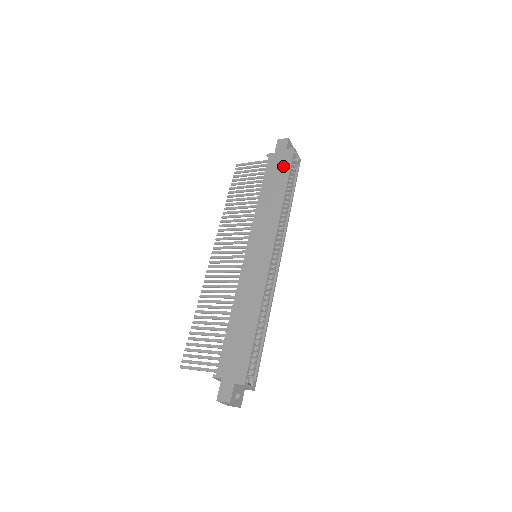
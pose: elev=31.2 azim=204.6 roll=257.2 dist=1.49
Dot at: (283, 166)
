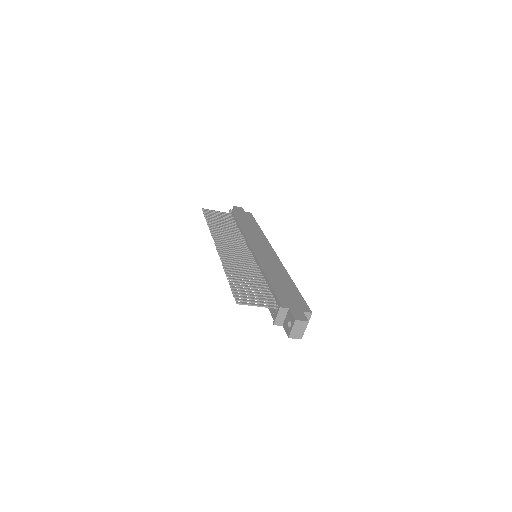
Dot at: (249, 218)
